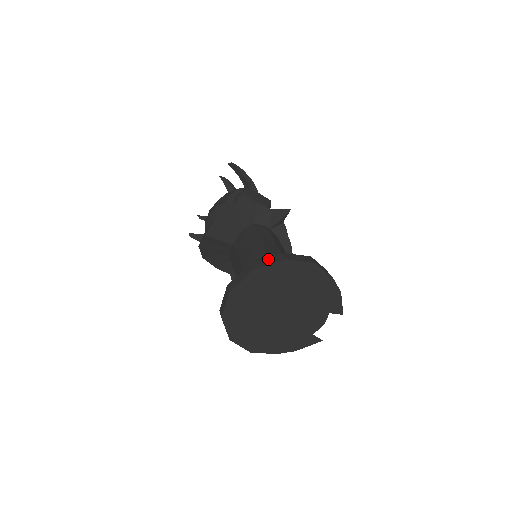
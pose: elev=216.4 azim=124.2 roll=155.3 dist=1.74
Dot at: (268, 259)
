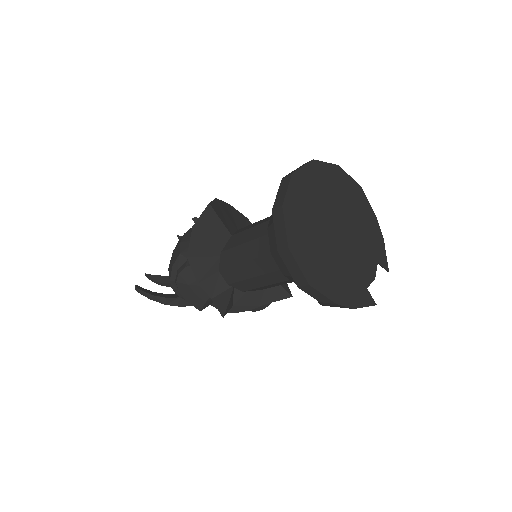
Dot at: occluded
